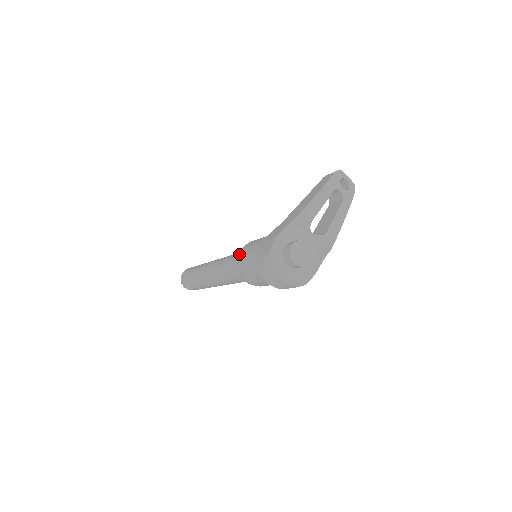
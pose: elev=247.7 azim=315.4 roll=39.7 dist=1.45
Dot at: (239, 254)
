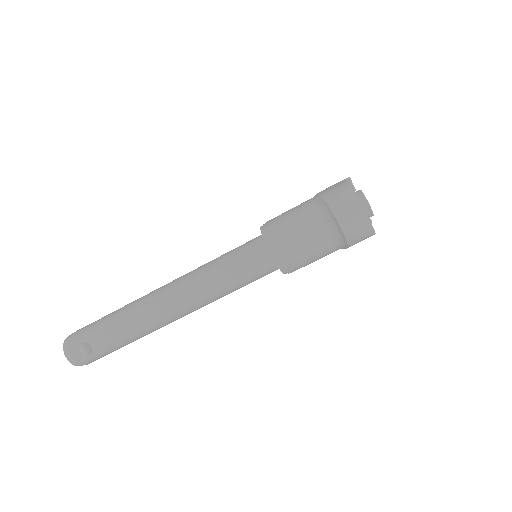
Dot at: (266, 225)
